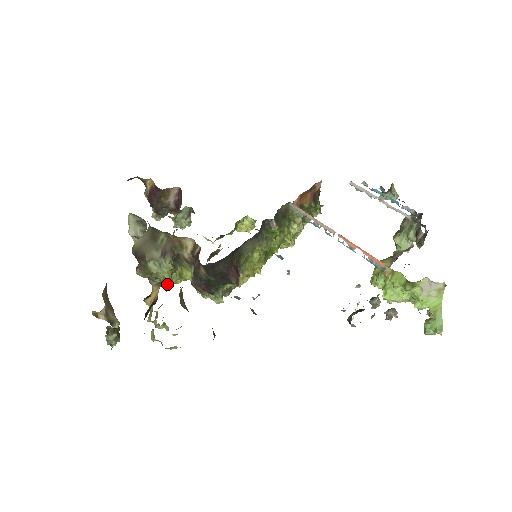
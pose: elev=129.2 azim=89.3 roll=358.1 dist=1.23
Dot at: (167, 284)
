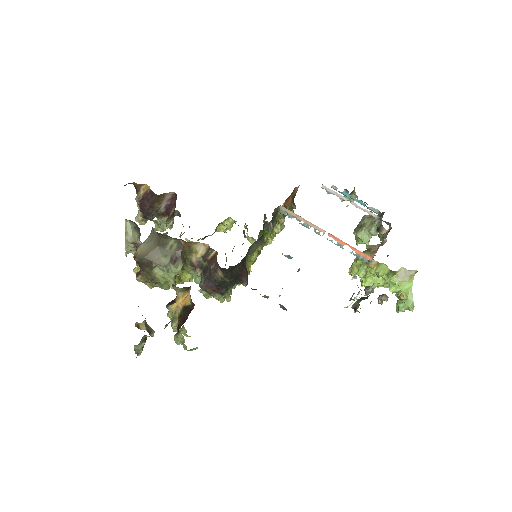
Dot at: (172, 288)
